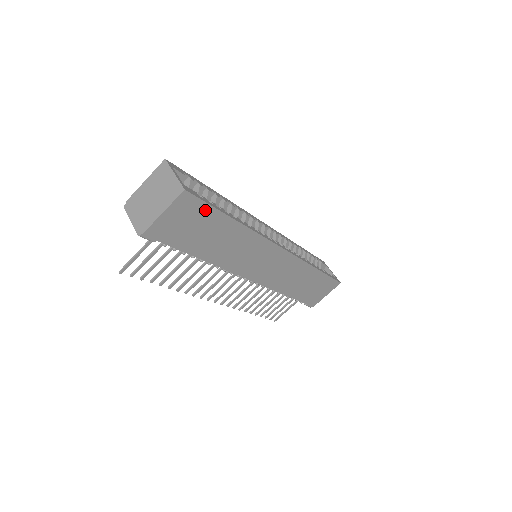
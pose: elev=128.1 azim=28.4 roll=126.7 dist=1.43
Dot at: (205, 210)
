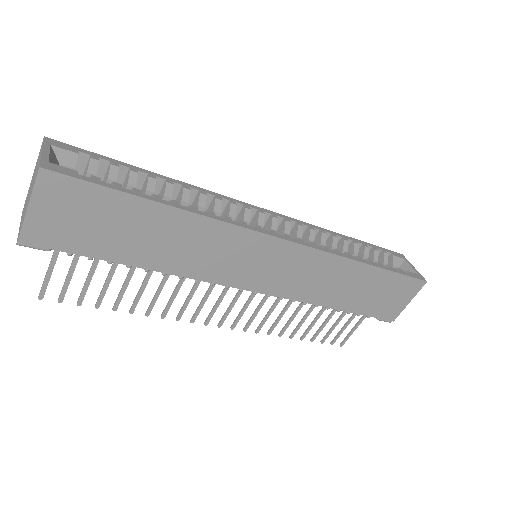
Dot at: (98, 194)
